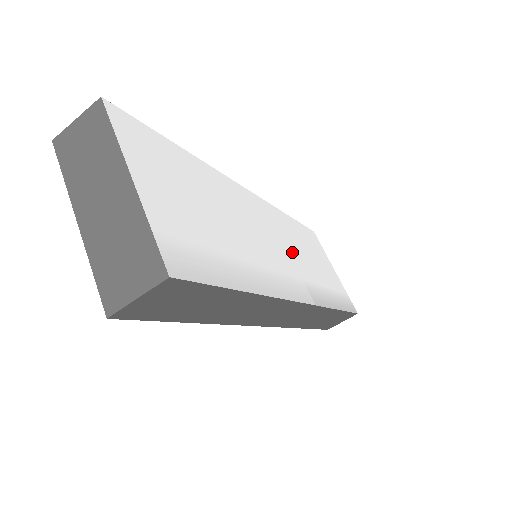
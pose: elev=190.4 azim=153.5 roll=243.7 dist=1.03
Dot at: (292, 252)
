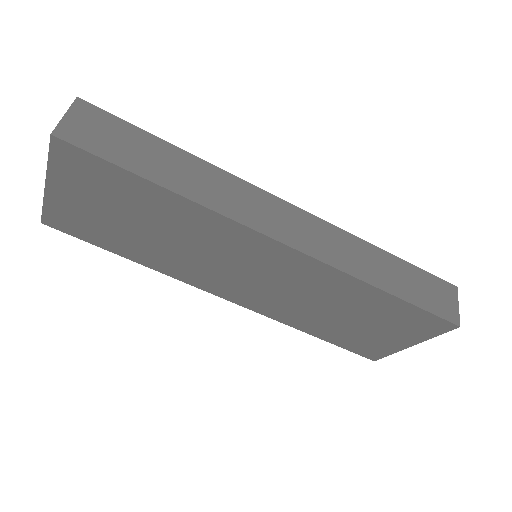
Dot at: occluded
